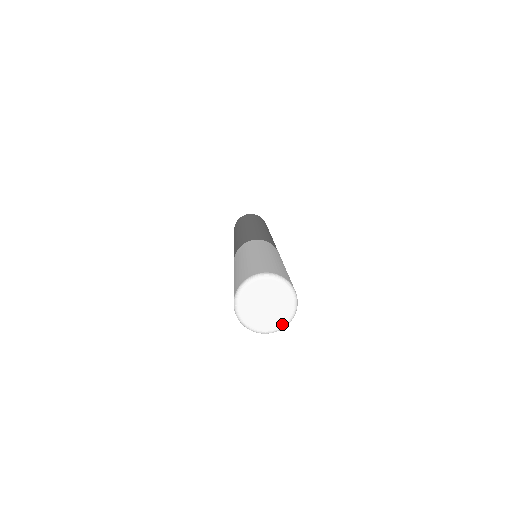
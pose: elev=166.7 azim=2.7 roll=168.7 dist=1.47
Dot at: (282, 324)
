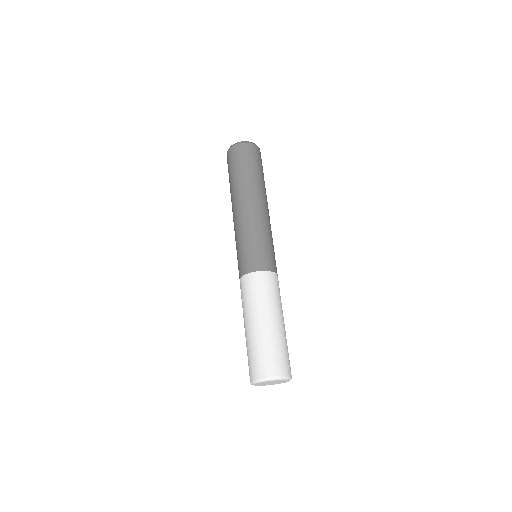
Dot at: (288, 381)
